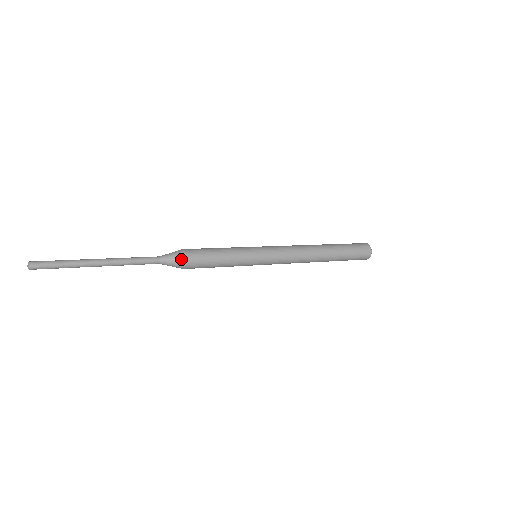
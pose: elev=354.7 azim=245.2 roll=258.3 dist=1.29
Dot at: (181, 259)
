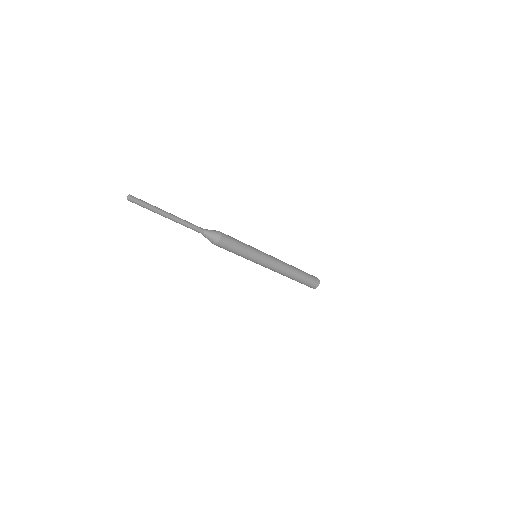
Dot at: (218, 232)
